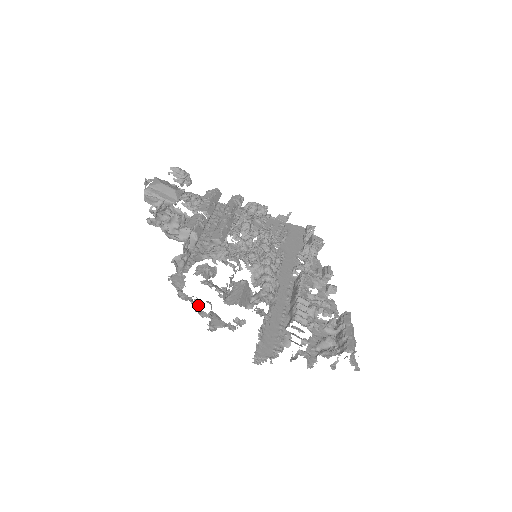
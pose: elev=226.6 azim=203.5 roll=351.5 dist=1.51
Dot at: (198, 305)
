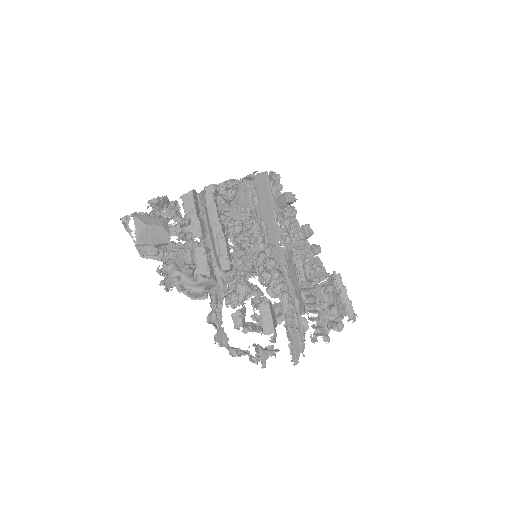
Dot at: (247, 351)
